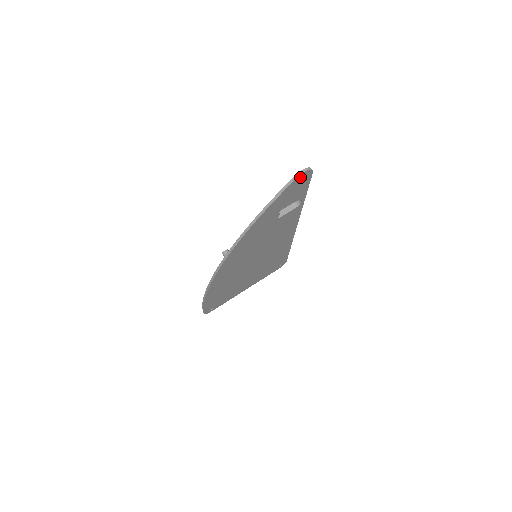
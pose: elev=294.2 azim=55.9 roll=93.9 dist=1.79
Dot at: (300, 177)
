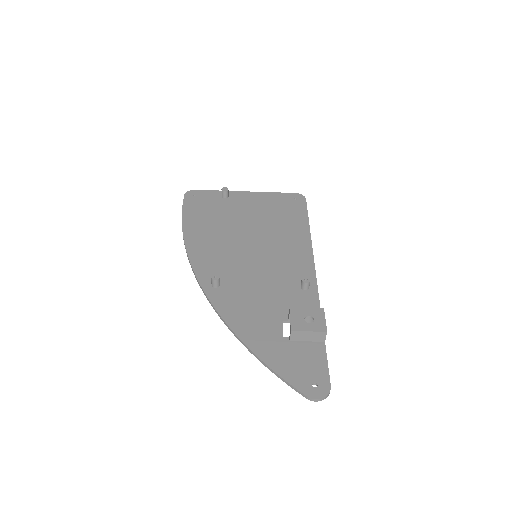
Dot at: (310, 393)
